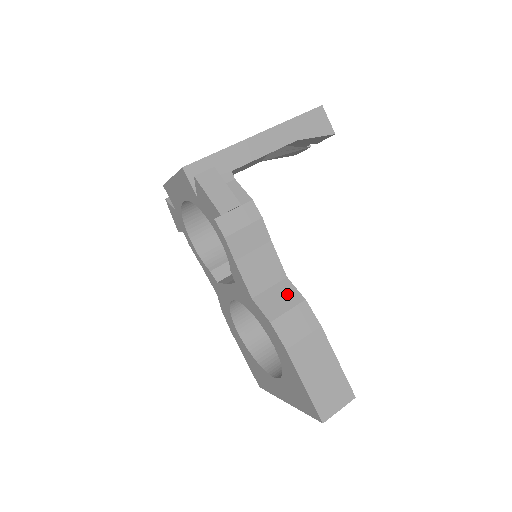
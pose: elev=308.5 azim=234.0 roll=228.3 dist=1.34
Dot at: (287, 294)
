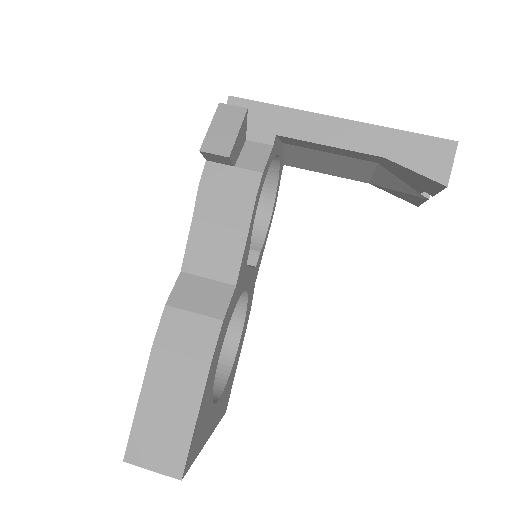
Dot at: (214, 299)
